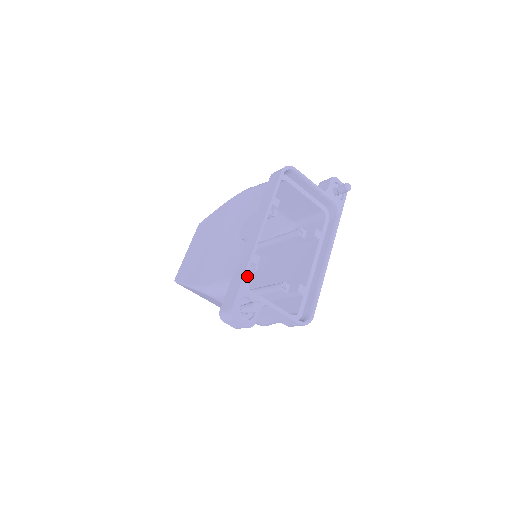
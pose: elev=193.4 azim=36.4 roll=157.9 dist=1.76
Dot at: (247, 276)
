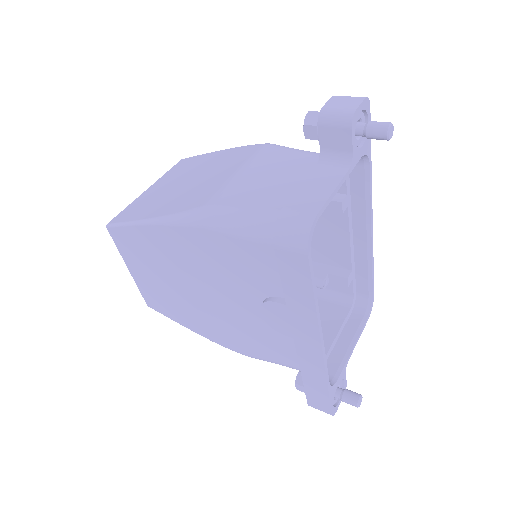
Dot at: occluded
